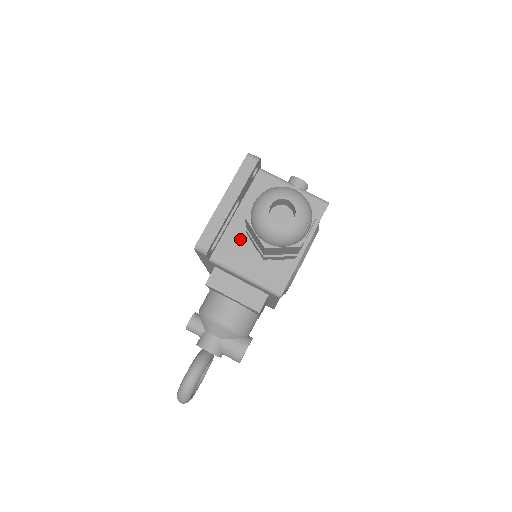
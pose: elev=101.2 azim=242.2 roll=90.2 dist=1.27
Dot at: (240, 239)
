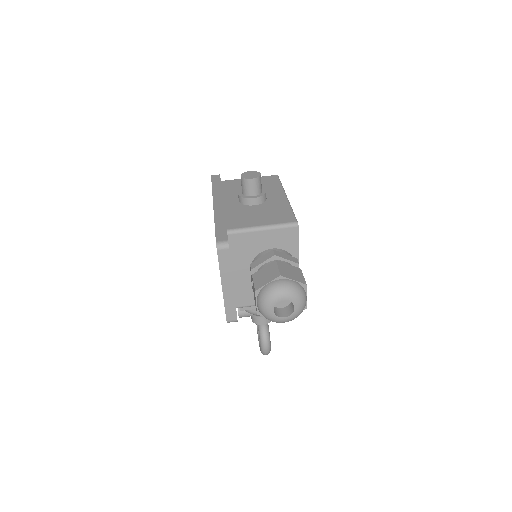
Dot at: (248, 286)
